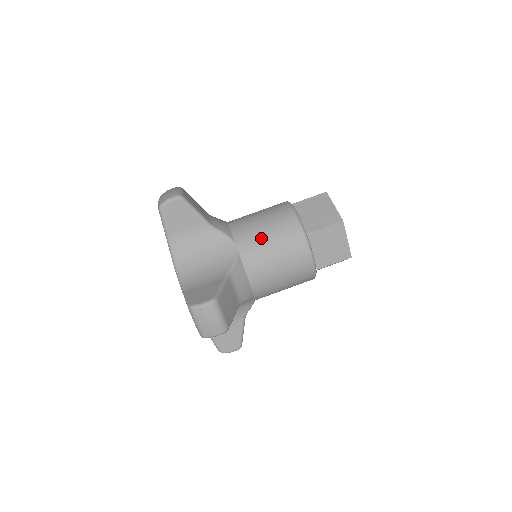
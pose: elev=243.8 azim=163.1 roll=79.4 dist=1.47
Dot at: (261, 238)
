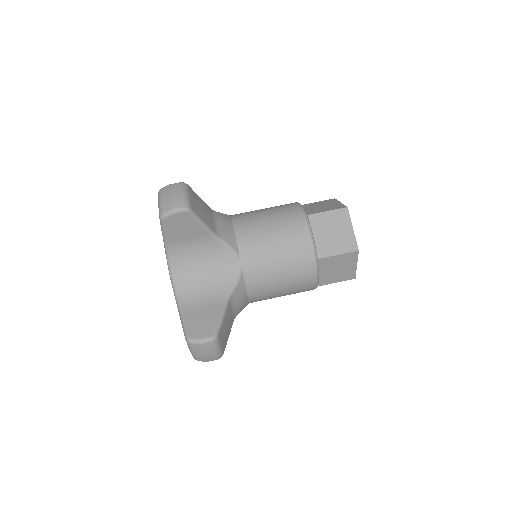
Dot at: (269, 257)
